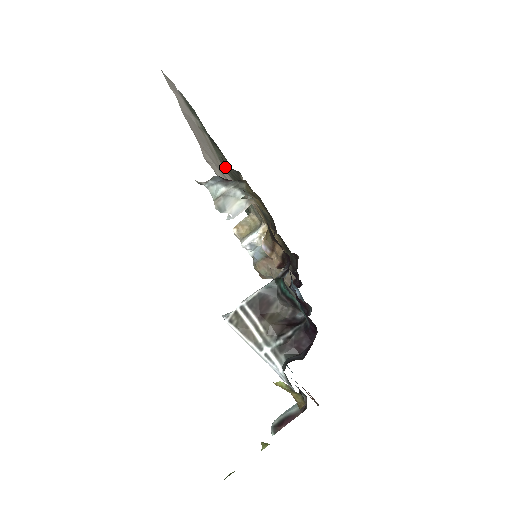
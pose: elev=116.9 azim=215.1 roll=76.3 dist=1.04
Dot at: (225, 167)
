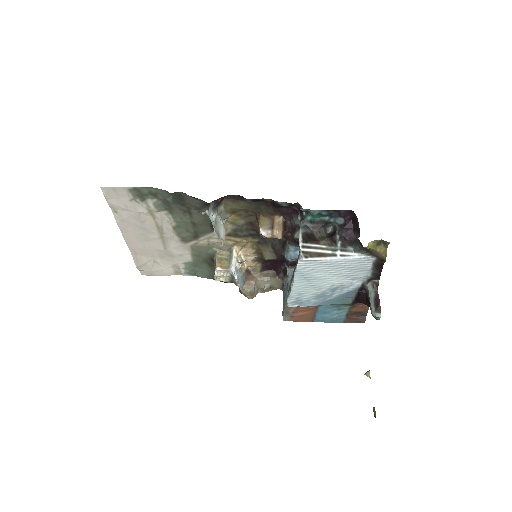
Dot at: (181, 230)
